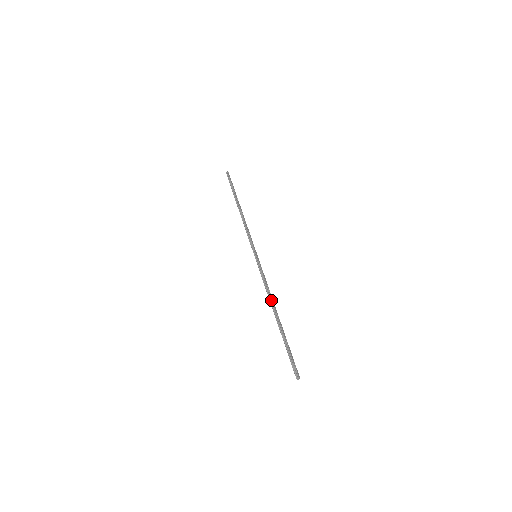
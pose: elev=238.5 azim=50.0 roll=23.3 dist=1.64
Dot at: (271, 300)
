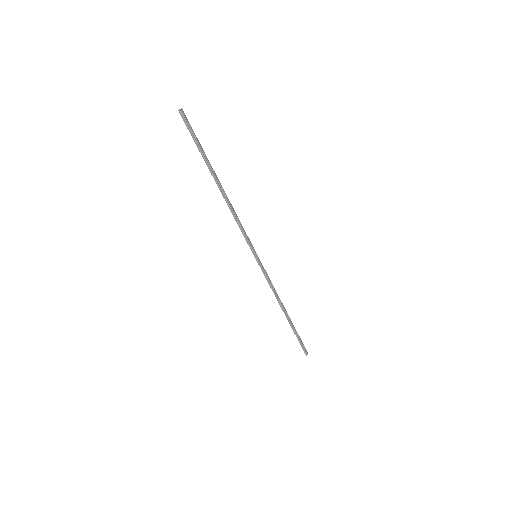
Dot at: (280, 303)
